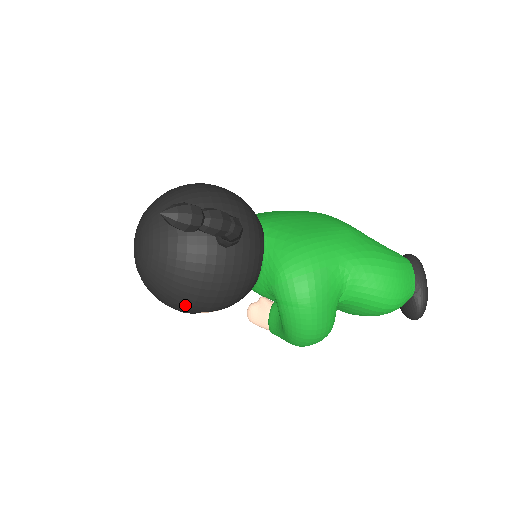
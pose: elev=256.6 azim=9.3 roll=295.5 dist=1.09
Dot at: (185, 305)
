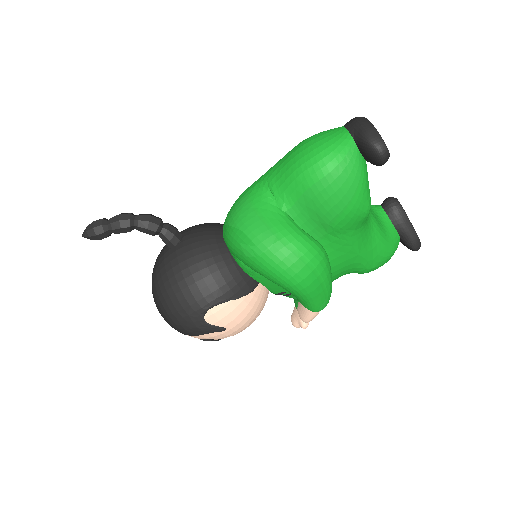
Dot at: (181, 314)
